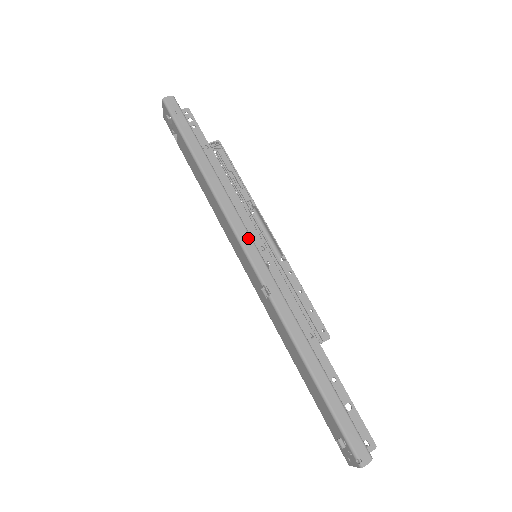
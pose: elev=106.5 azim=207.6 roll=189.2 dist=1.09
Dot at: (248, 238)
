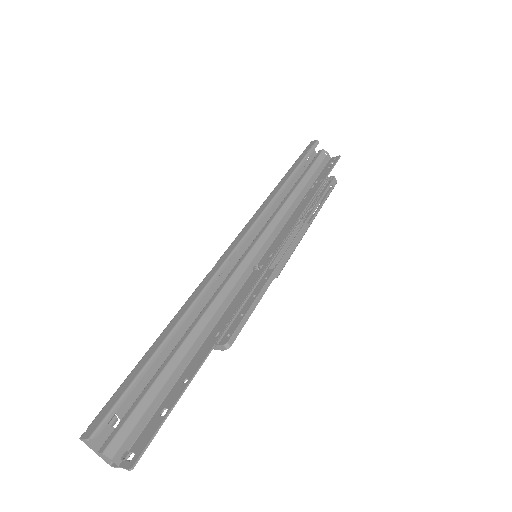
Dot at: (247, 230)
